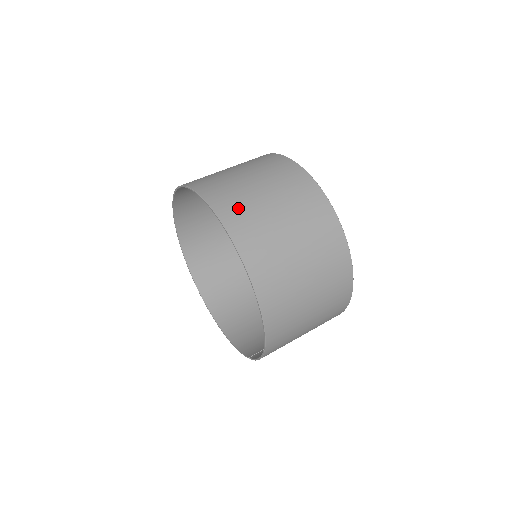
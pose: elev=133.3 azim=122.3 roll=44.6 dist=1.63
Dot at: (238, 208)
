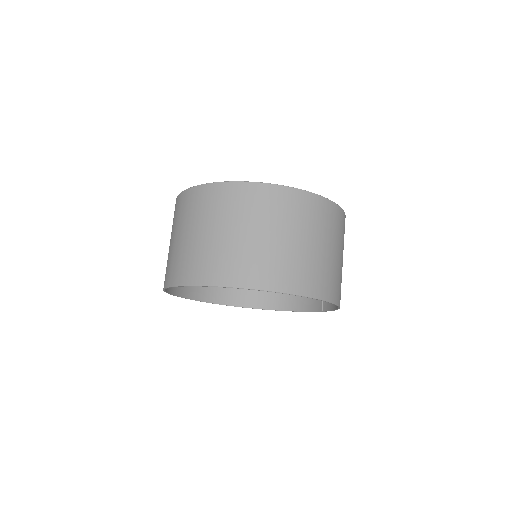
Dot at: (240, 266)
